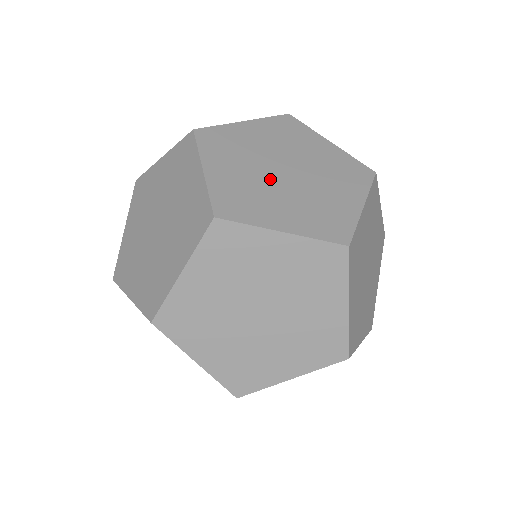
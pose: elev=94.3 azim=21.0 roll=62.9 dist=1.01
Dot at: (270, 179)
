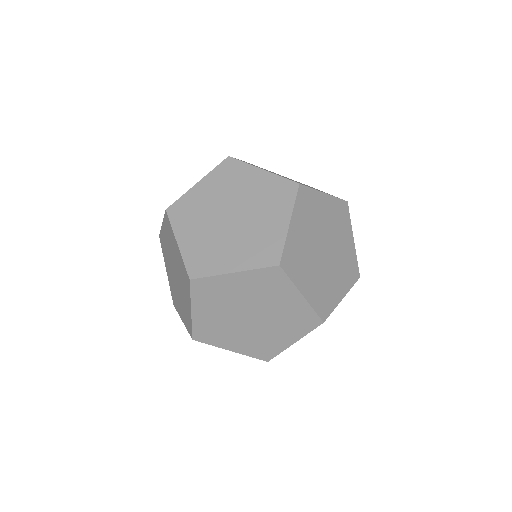
Dot at: (315, 252)
